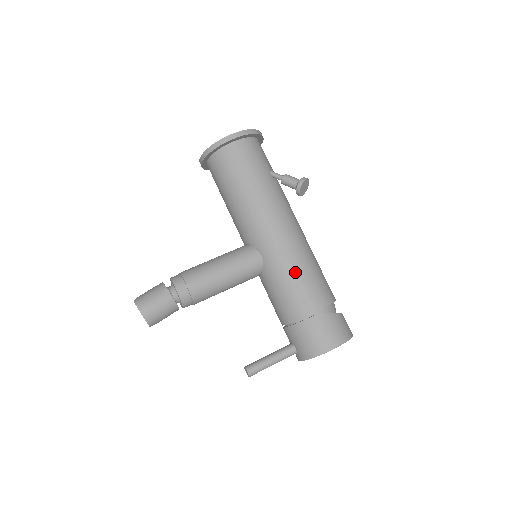
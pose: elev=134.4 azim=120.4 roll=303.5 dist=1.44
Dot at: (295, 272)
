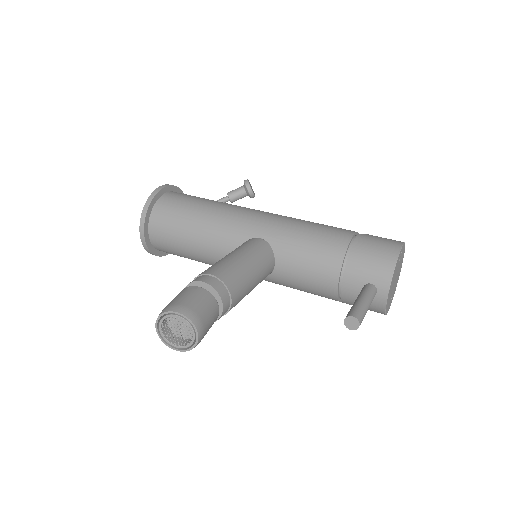
Dot at: (304, 225)
